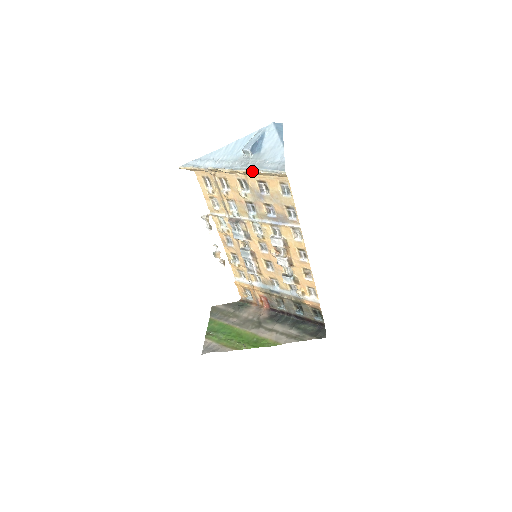
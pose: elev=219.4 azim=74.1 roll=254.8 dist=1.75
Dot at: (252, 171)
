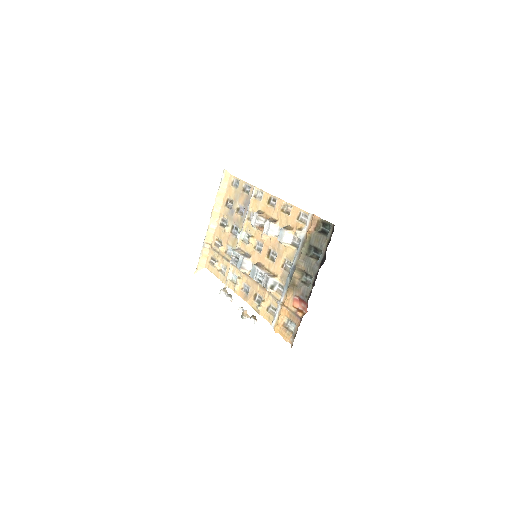
Dot at: (216, 199)
